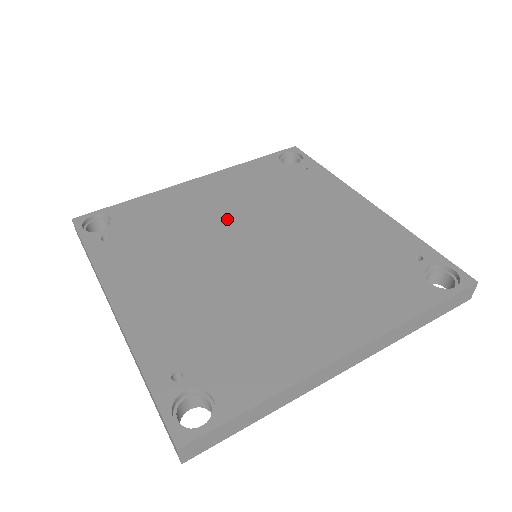
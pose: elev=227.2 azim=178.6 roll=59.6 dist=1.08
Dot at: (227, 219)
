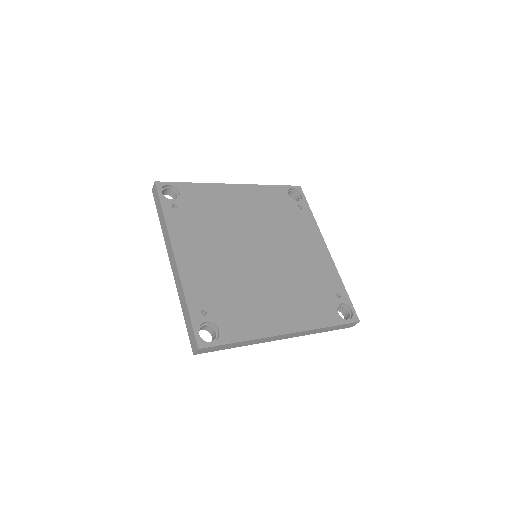
Dot at: (247, 225)
